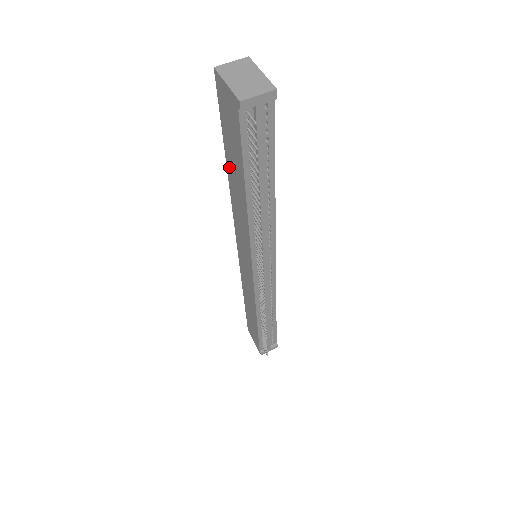
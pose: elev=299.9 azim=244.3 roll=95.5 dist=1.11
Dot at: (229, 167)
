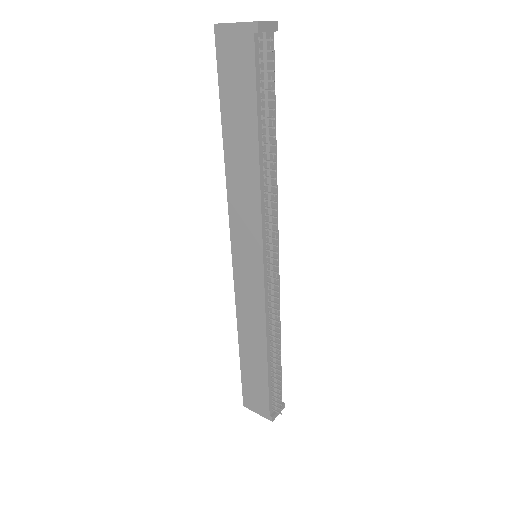
Dot at: (228, 136)
